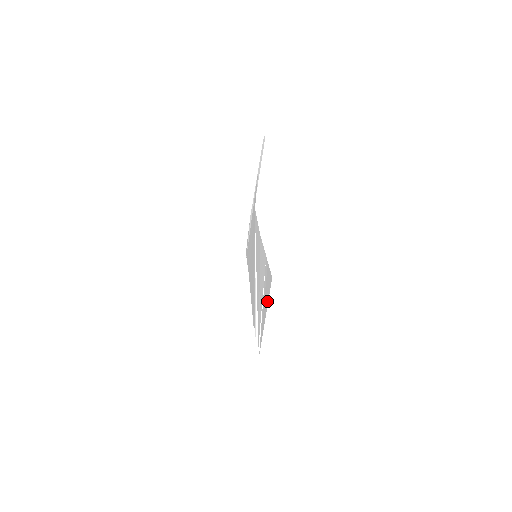
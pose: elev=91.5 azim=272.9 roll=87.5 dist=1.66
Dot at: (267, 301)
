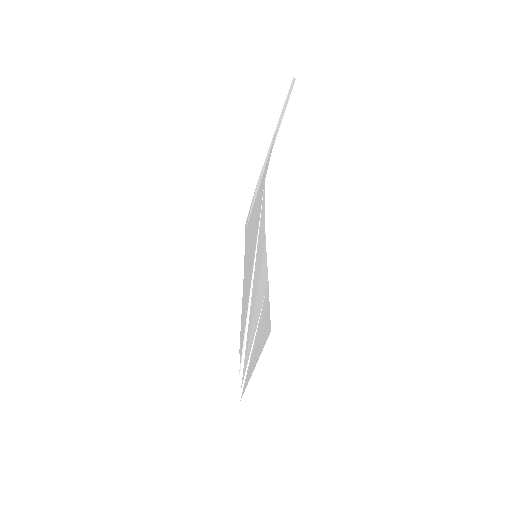
Dot at: (260, 351)
